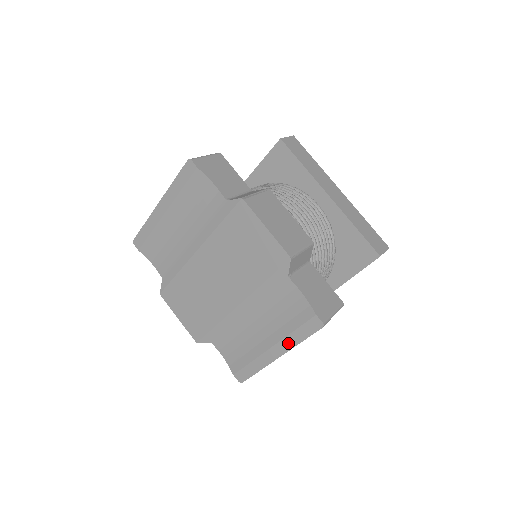
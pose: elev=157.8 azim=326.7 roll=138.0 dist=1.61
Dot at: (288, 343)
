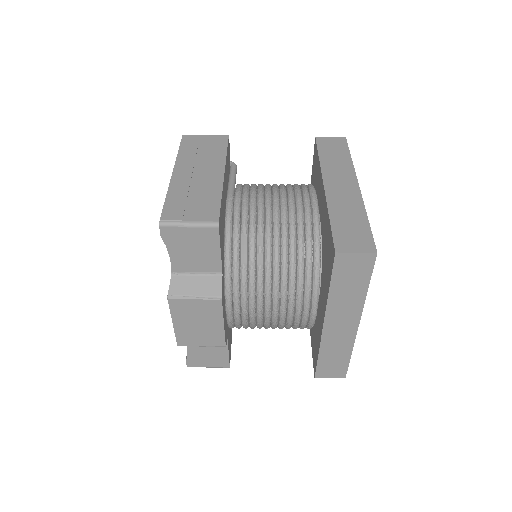
Dot at: occluded
